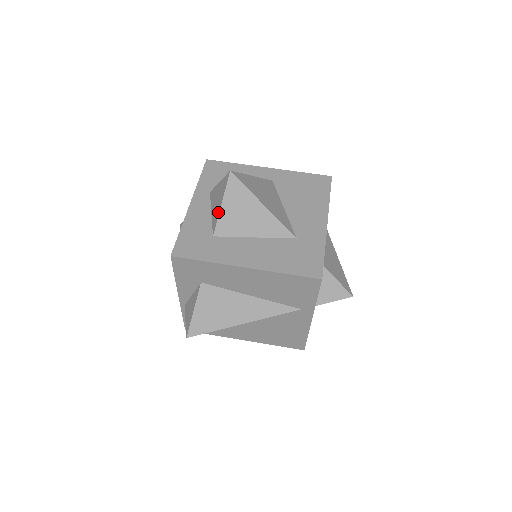
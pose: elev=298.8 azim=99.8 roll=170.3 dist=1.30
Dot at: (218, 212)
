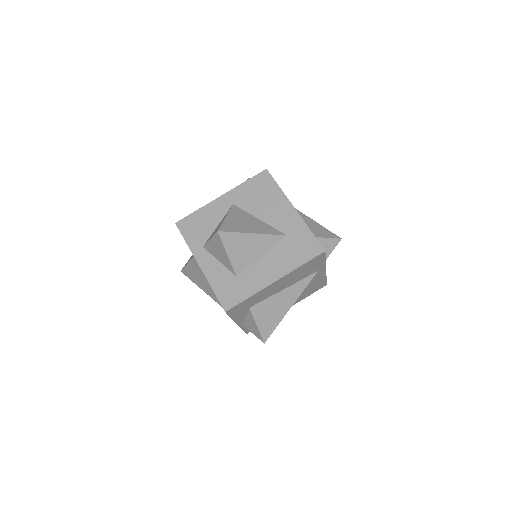
Dot at: (228, 261)
